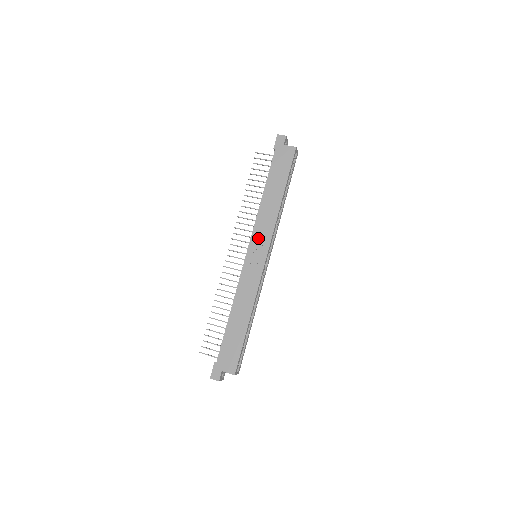
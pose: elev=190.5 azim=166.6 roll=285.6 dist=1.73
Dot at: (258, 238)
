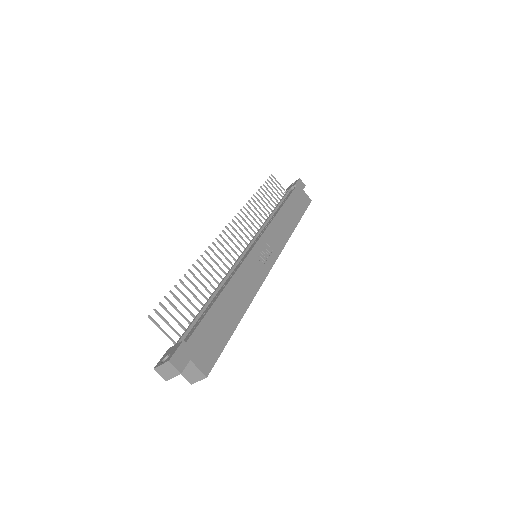
Dot at: (270, 240)
